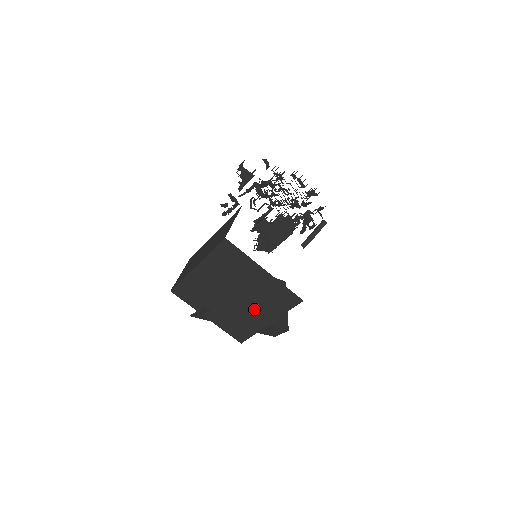
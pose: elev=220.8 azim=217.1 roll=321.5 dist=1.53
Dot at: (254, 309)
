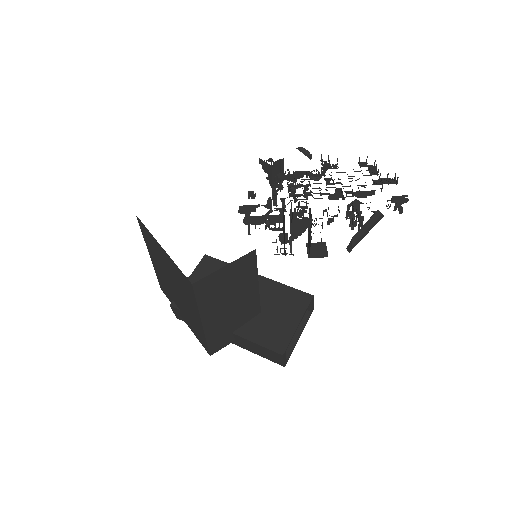
Dot at: (187, 303)
